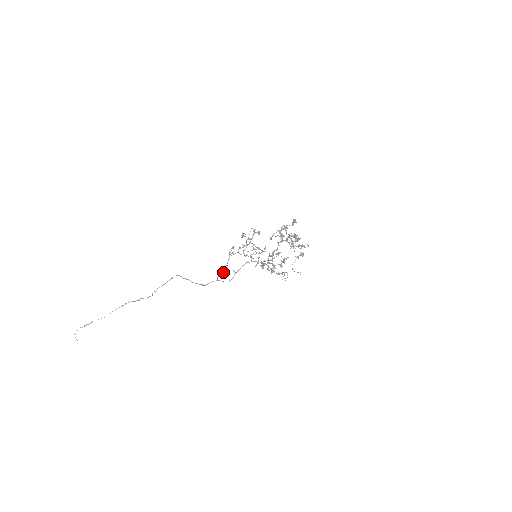
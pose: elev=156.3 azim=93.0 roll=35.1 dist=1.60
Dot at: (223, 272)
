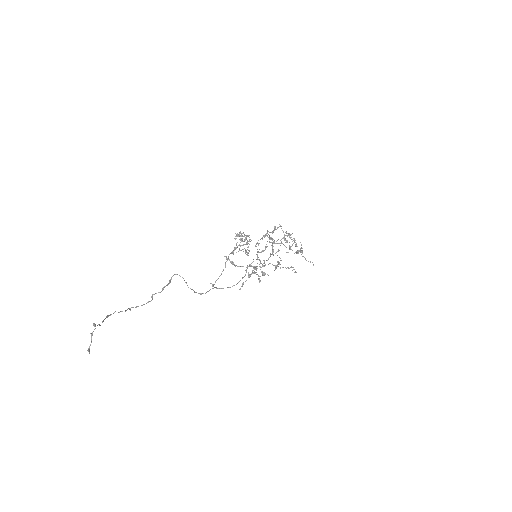
Dot at: (216, 280)
